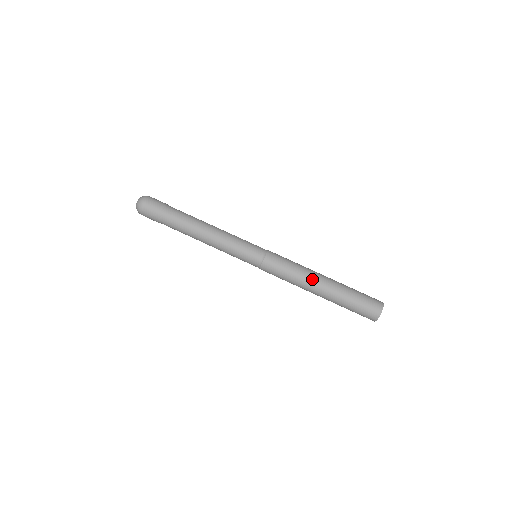
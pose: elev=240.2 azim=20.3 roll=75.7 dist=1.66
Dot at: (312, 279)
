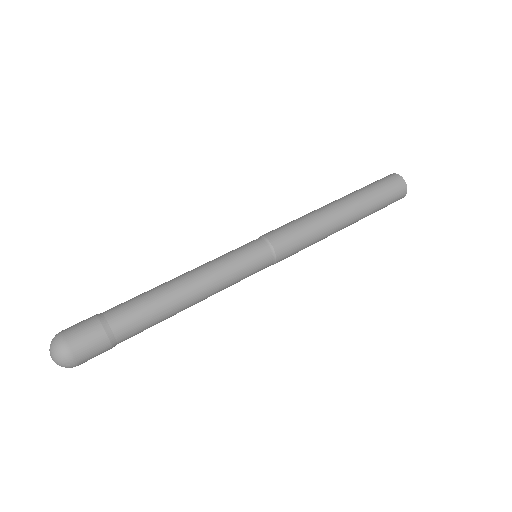
Dot at: (335, 228)
